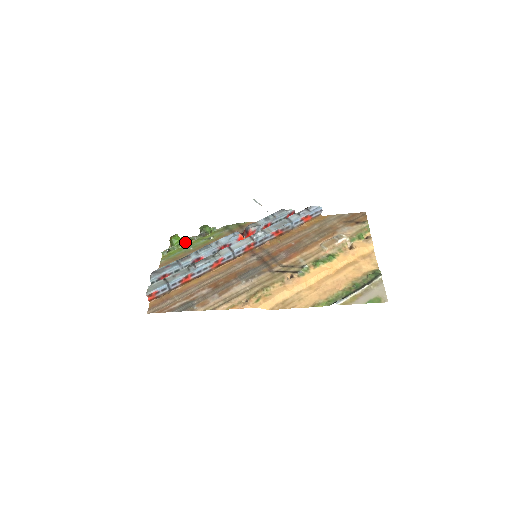
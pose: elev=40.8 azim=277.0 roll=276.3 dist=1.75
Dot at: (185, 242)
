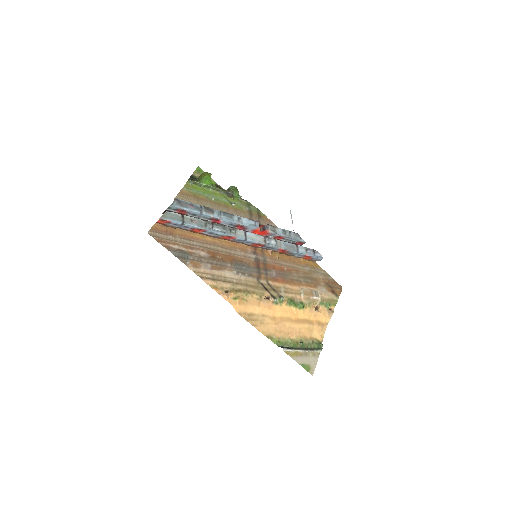
Dot at: (212, 188)
